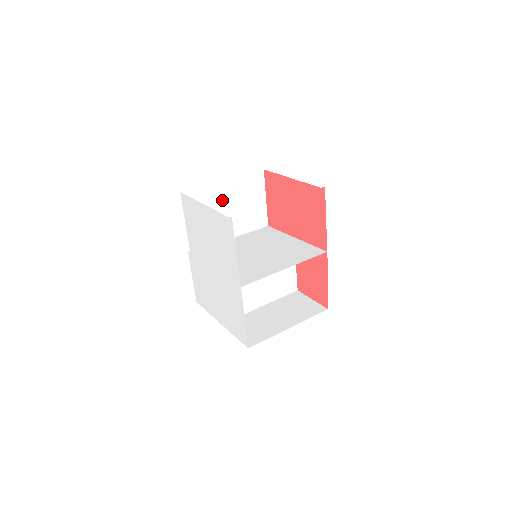
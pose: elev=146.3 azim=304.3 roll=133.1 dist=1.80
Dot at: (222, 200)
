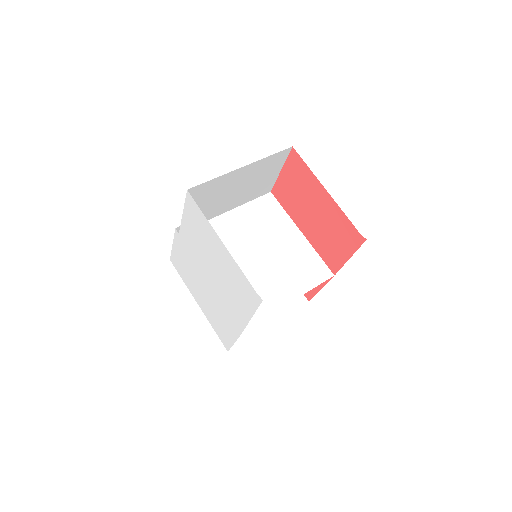
Dot at: (232, 184)
